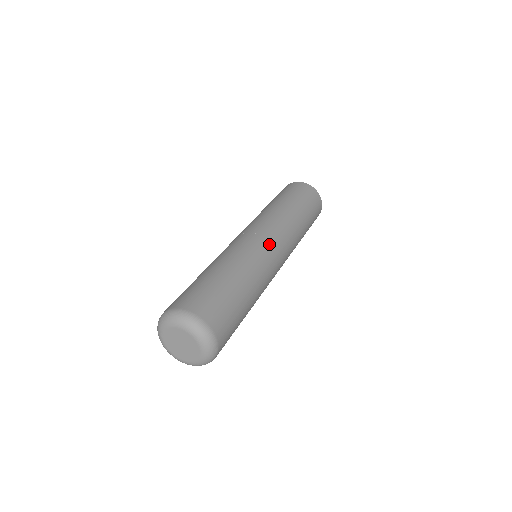
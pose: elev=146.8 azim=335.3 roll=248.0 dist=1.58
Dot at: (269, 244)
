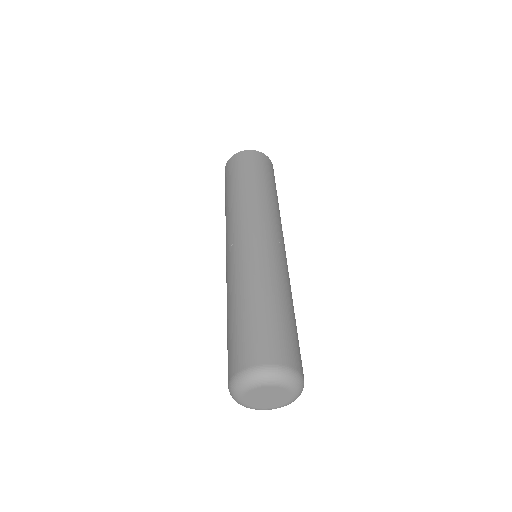
Dot at: (283, 249)
